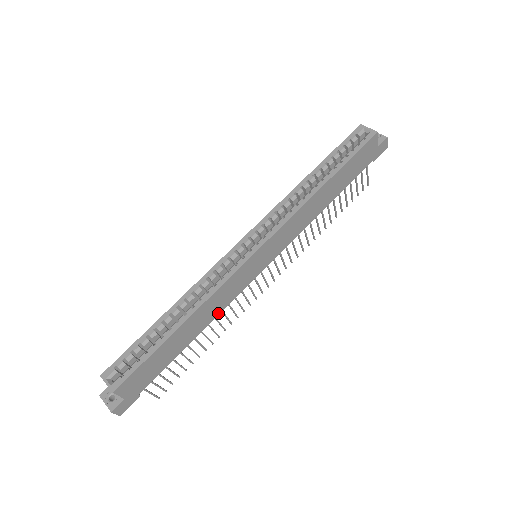
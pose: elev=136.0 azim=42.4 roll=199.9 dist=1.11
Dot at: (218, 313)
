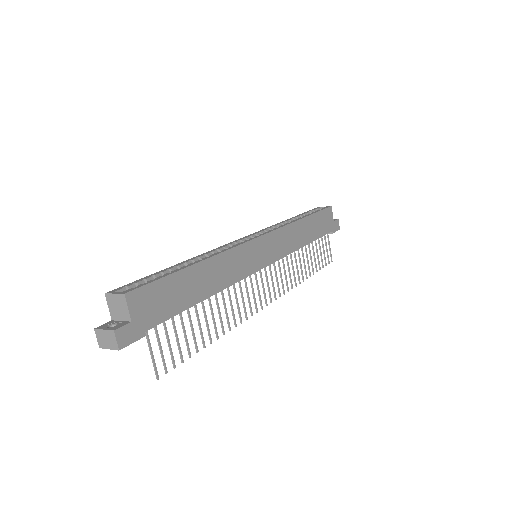
Dot at: (228, 285)
